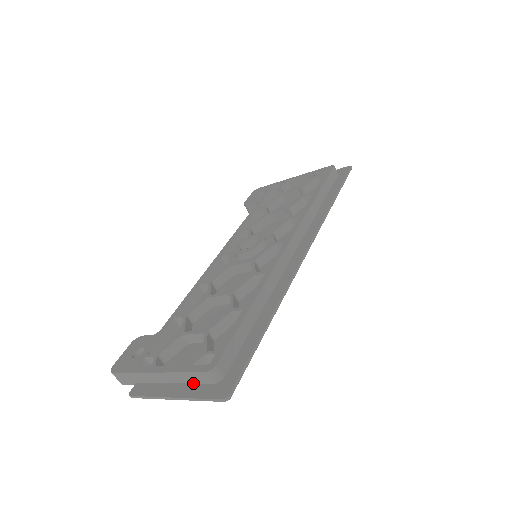
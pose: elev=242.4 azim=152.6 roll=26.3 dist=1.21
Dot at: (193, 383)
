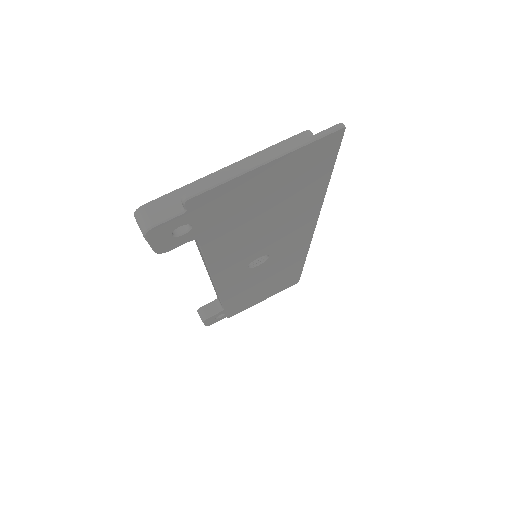
Dot at: occluded
